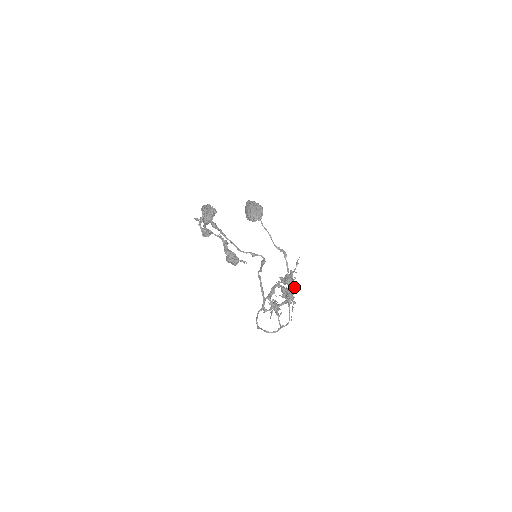
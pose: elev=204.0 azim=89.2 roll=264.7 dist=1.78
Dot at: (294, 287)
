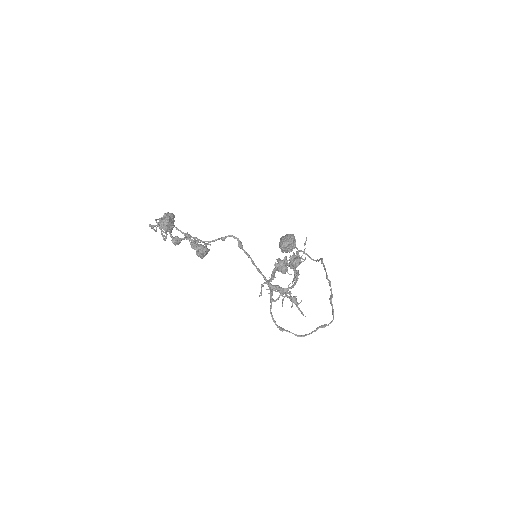
Dot at: occluded
